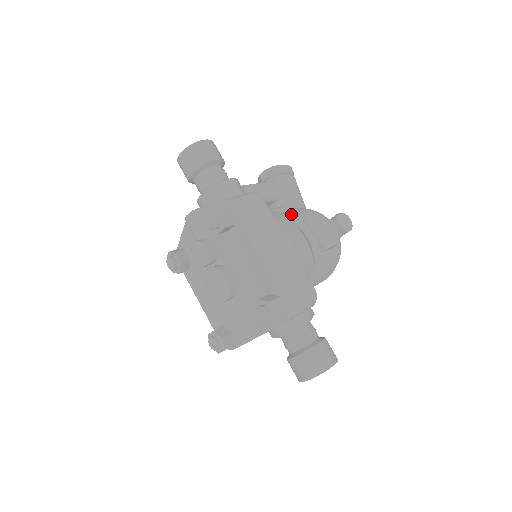
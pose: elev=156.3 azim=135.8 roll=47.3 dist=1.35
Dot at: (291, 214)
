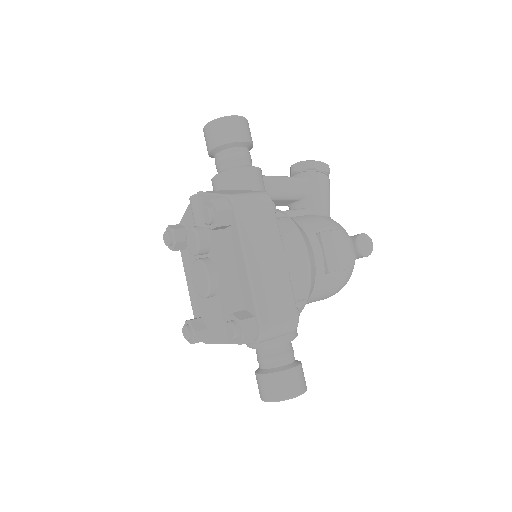
Dot at: (307, 221)
